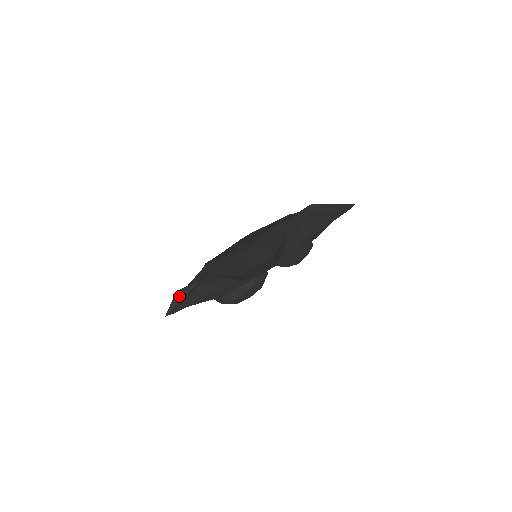
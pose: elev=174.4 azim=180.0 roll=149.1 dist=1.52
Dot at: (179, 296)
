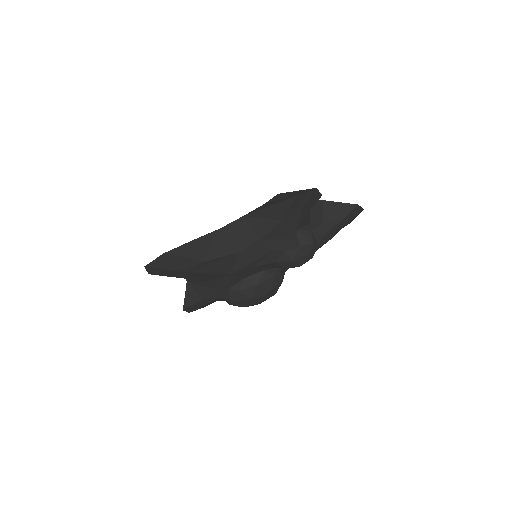
Dot at: occluded
